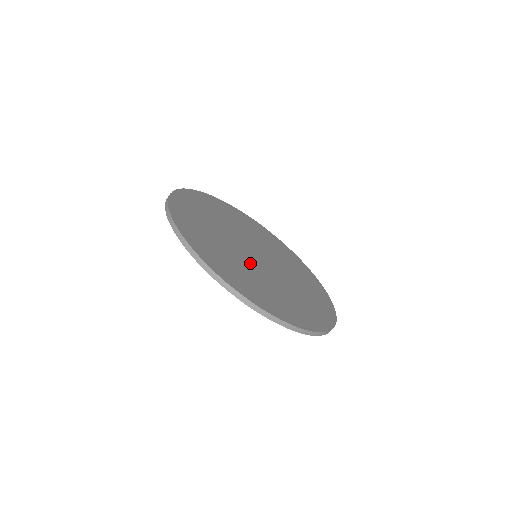
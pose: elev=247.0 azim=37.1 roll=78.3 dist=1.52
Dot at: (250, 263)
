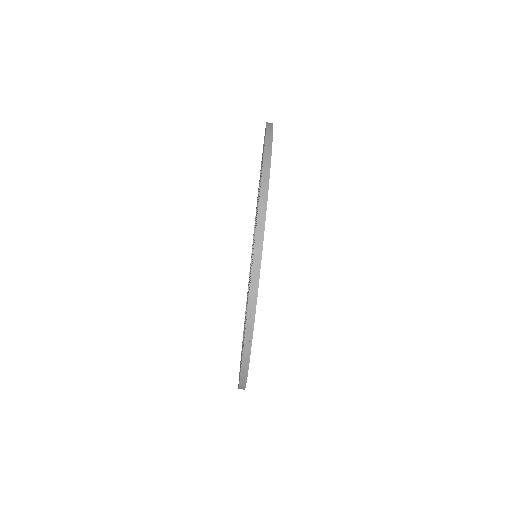
Dot at: occluded
